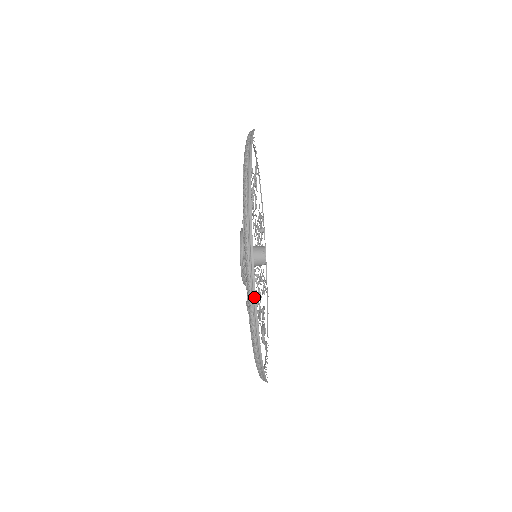
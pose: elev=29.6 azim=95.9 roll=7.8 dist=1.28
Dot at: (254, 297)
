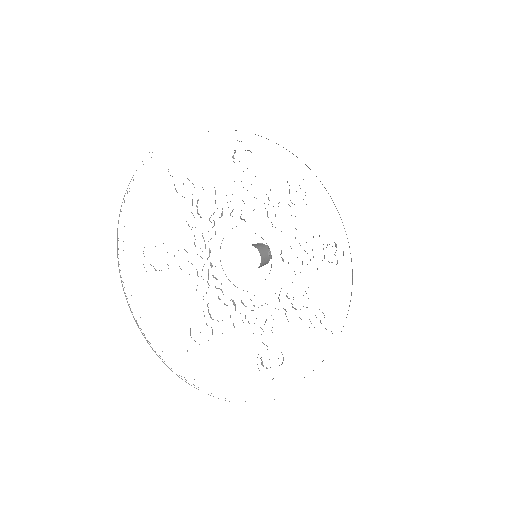
Dot at: occluded
